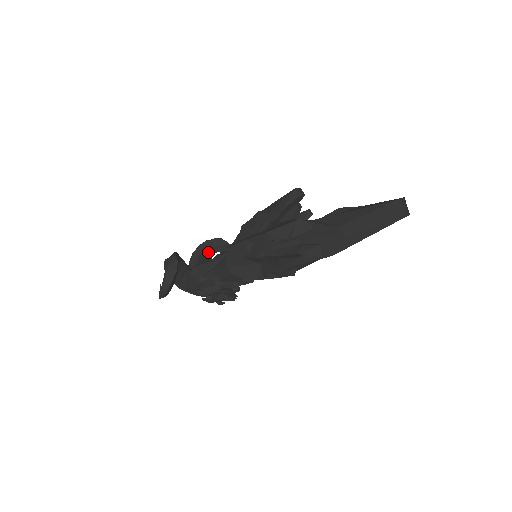
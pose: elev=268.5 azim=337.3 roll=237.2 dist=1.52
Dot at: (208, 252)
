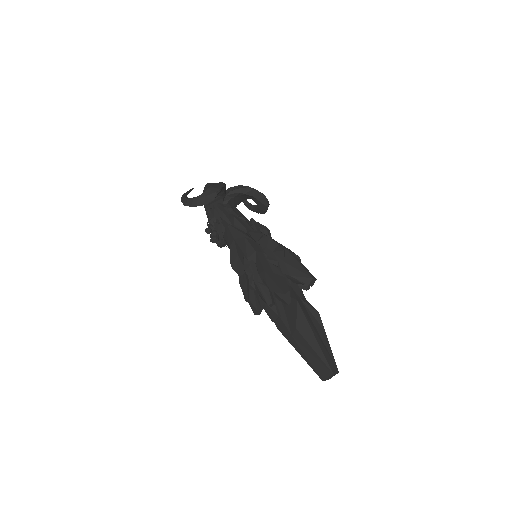
Dot at: (250, 196)
